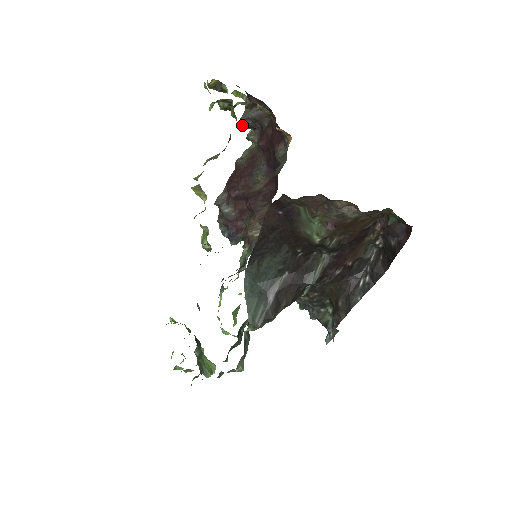
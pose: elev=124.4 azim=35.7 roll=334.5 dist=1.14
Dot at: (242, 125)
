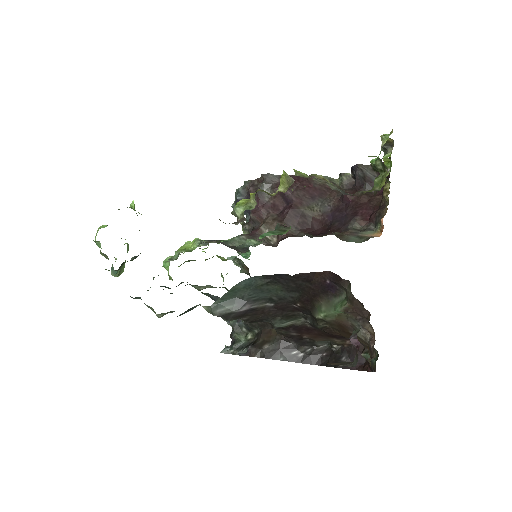
Dot at: (353, 167)
